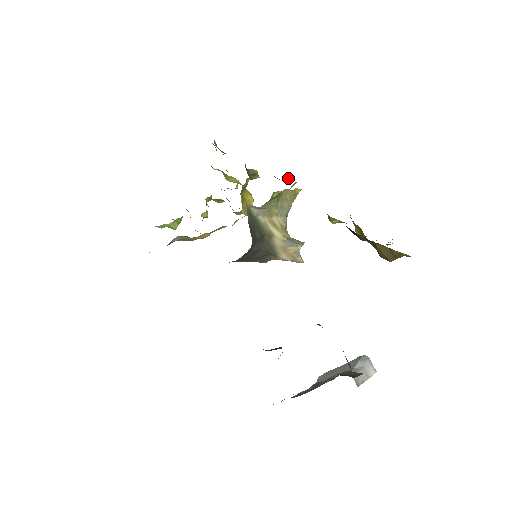
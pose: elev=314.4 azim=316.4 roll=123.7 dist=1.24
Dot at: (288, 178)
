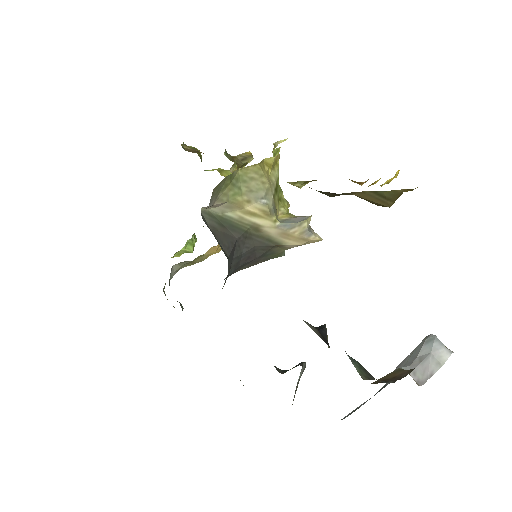
Dot at: (275, 146)
